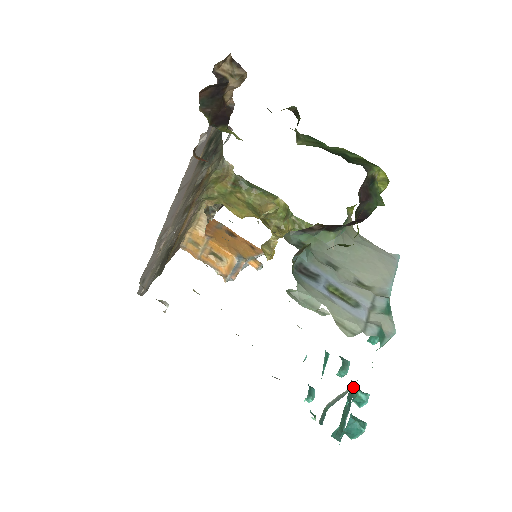
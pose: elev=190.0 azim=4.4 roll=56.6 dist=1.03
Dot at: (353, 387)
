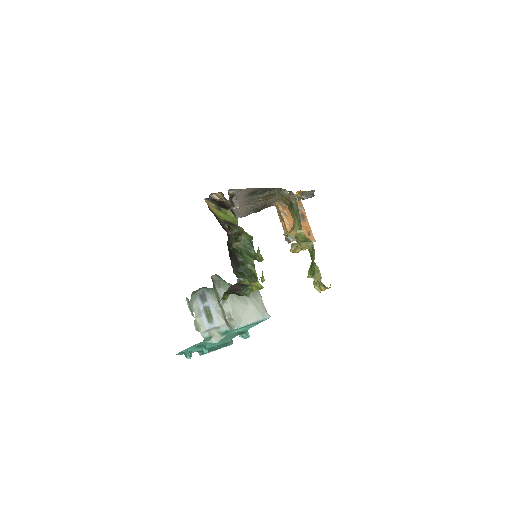
Dot at: (229, 344)
